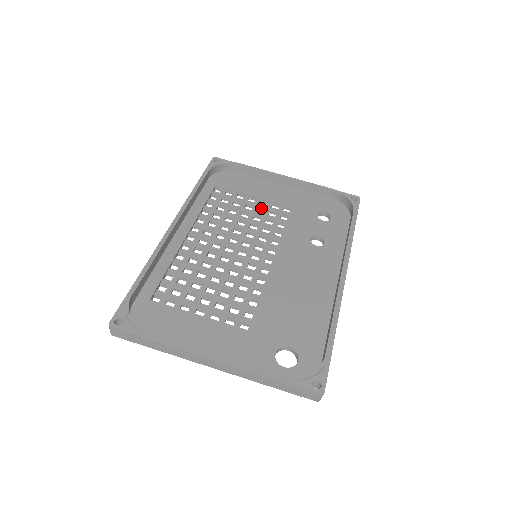
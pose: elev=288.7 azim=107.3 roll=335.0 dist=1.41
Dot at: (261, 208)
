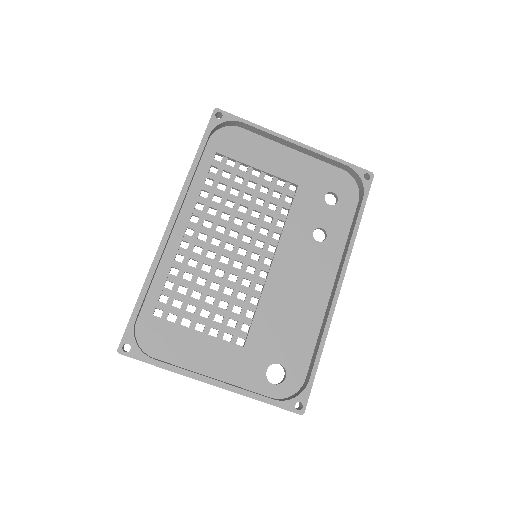
Dot at: (265, 186)
